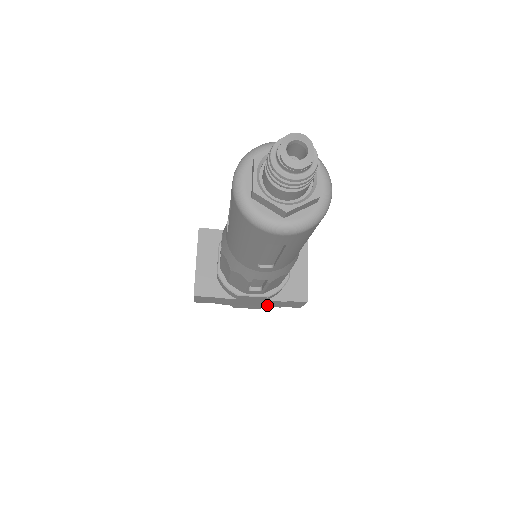
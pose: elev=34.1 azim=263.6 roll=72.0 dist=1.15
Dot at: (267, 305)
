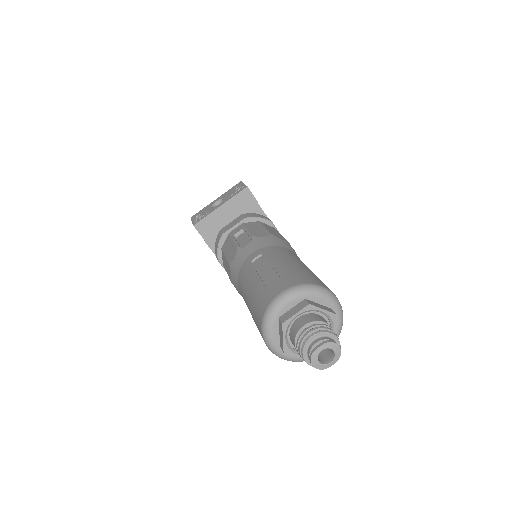
Dot at: occluded
